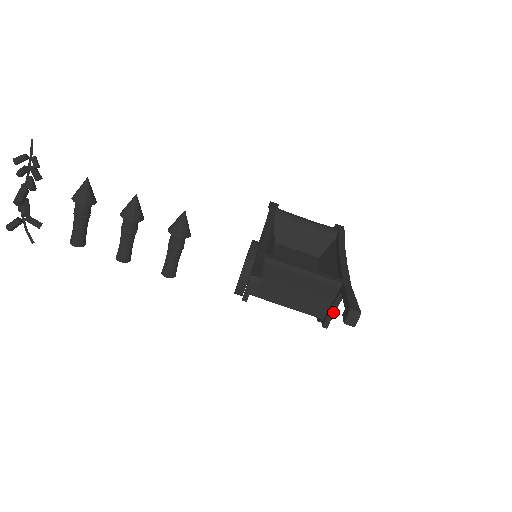
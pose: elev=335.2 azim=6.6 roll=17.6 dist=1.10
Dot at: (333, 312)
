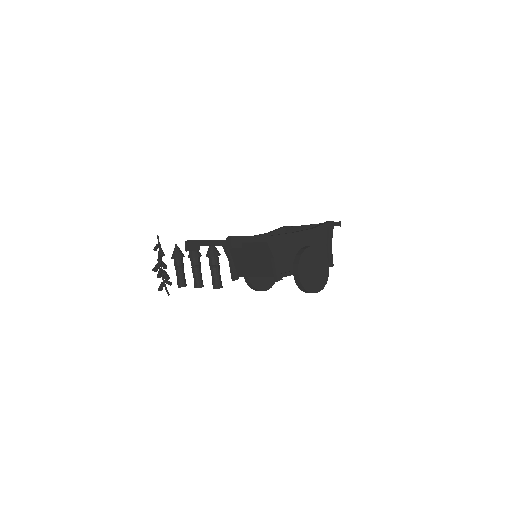
Dot at: (274, 265)
